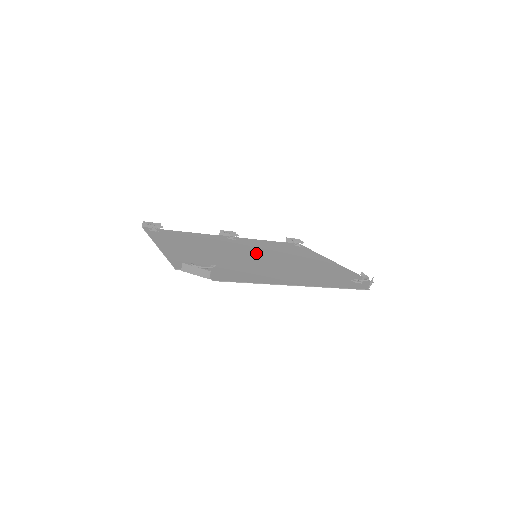
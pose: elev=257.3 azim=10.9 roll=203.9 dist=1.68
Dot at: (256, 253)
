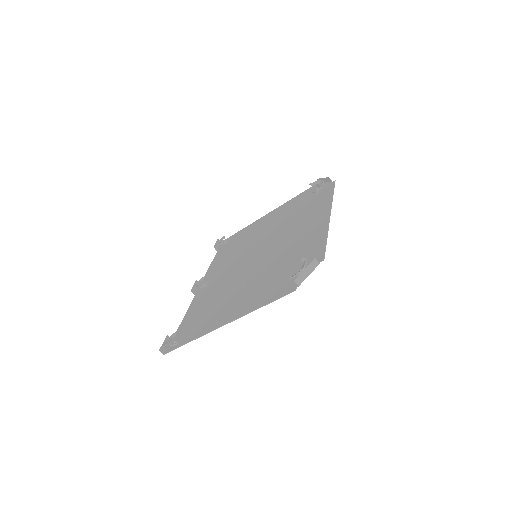
Dot at: (249, 258)
